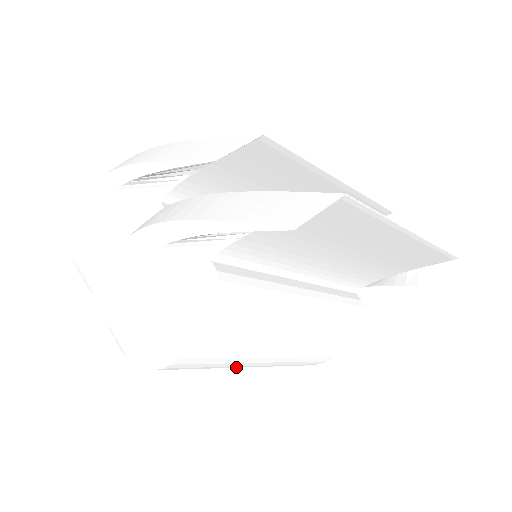
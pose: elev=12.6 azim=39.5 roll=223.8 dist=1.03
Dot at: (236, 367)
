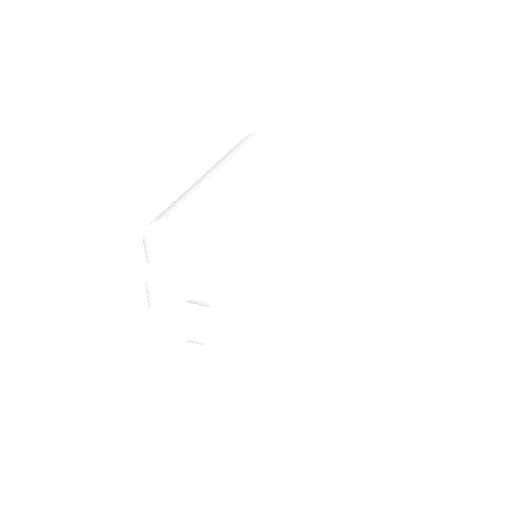
Dot at: occluded
